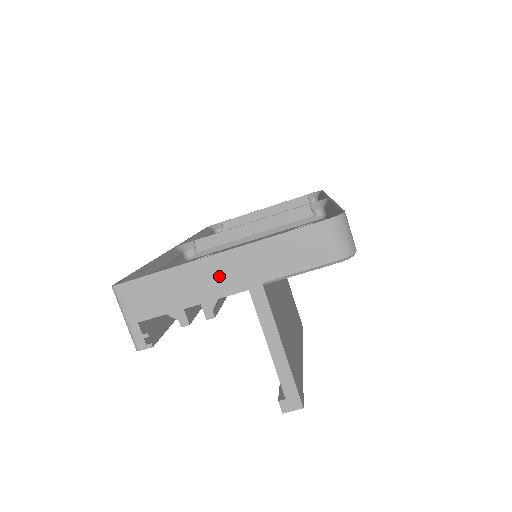
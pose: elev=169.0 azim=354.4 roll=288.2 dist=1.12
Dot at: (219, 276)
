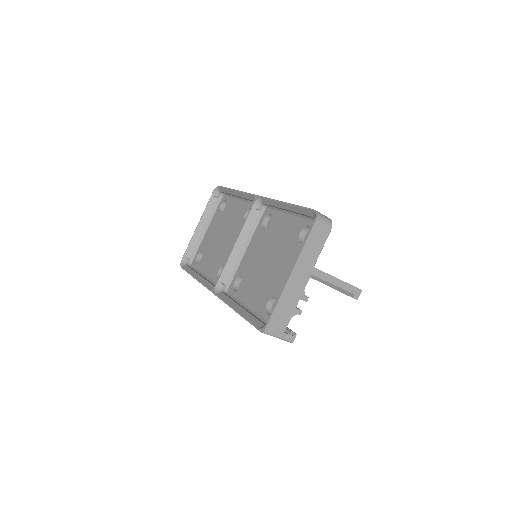
Dot at: (297, 282)
